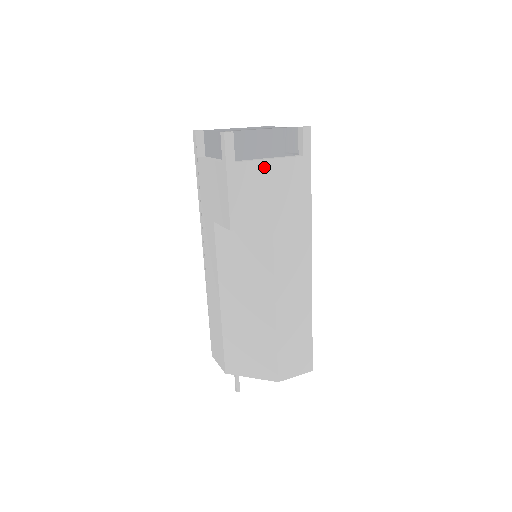
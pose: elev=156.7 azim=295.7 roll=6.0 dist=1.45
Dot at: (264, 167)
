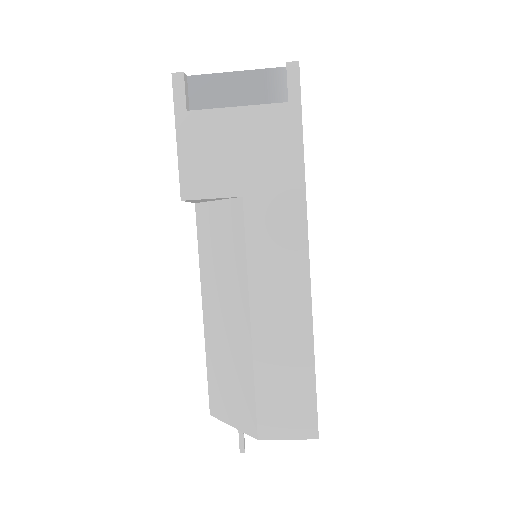
Dot at: (228, 117)
